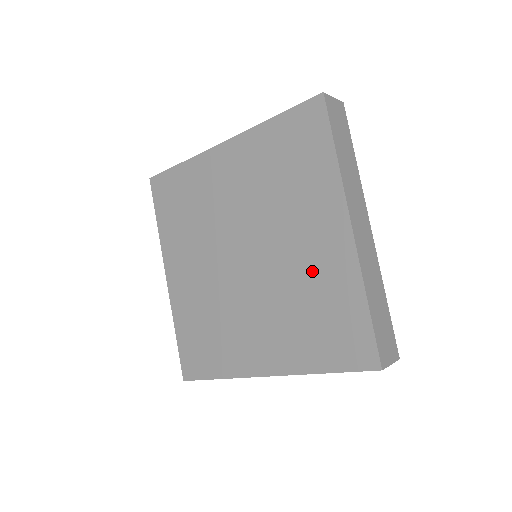
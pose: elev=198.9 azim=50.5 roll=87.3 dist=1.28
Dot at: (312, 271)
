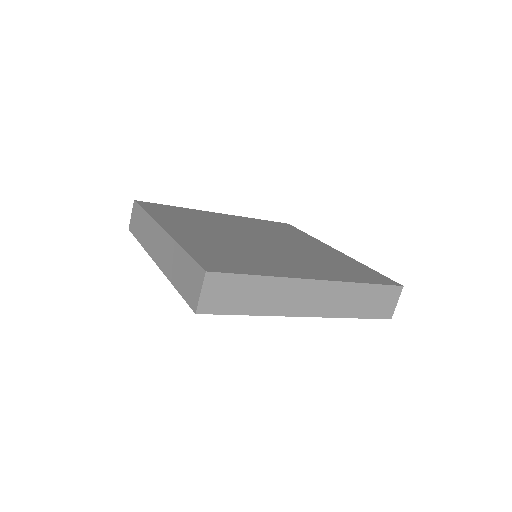
Dot at: occluded
